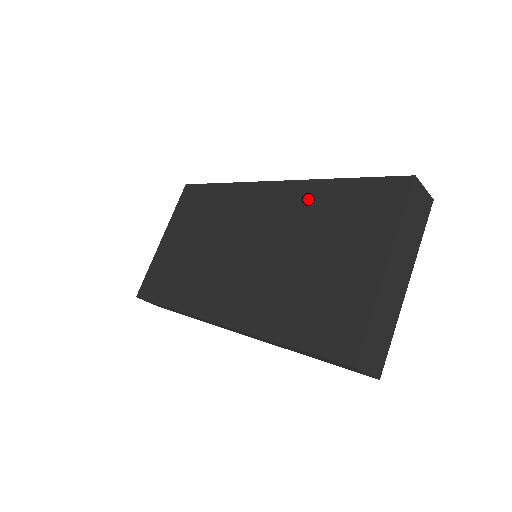
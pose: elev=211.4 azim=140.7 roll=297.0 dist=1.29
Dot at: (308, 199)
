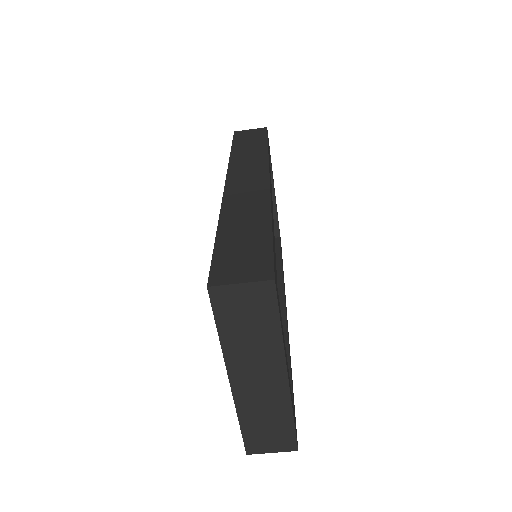
Dot at: occluded
